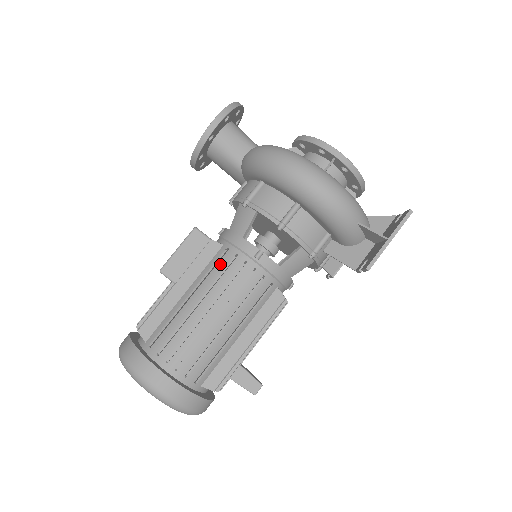
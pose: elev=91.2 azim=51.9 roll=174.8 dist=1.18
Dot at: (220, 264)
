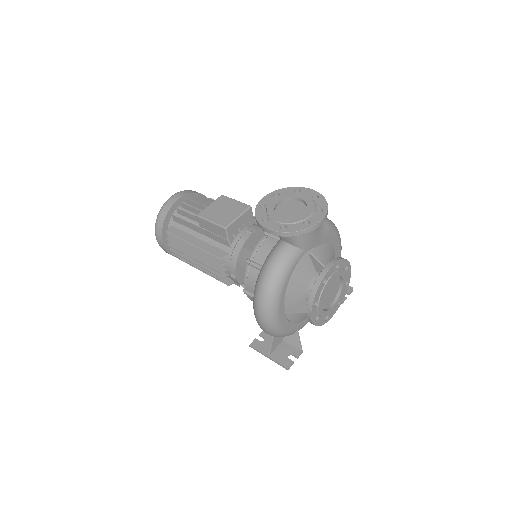
Dot at: (219, 253)
